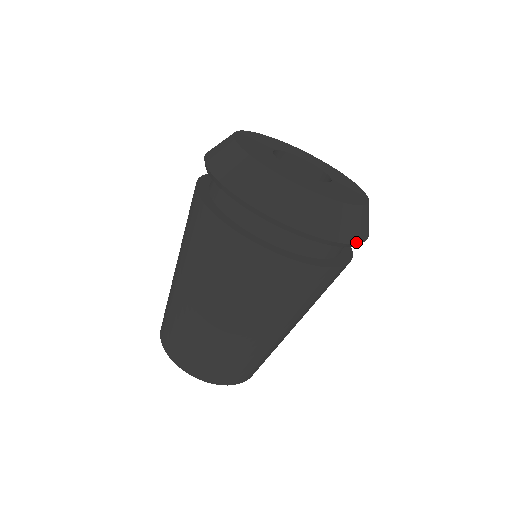
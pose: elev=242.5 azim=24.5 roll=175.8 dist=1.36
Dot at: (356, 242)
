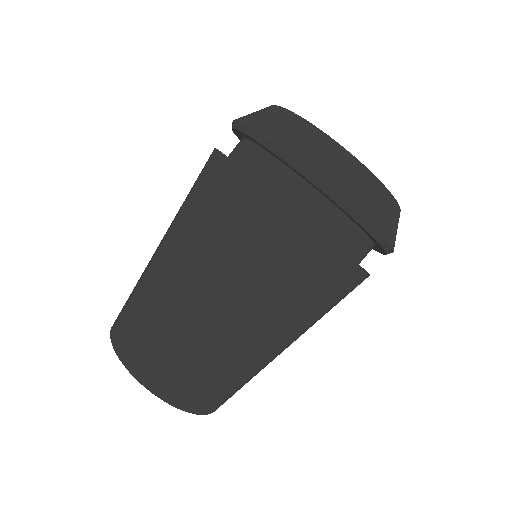
Dot at: (313, 171)
